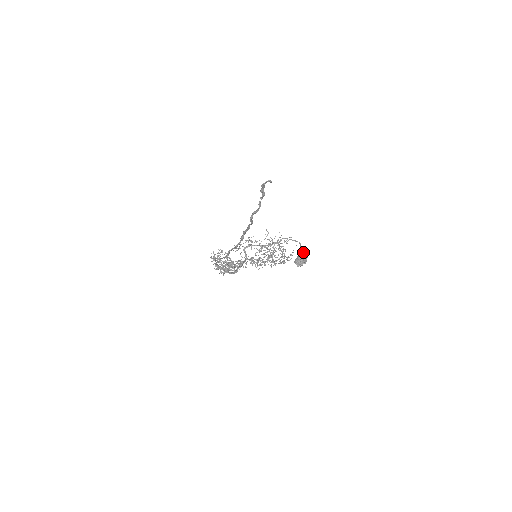
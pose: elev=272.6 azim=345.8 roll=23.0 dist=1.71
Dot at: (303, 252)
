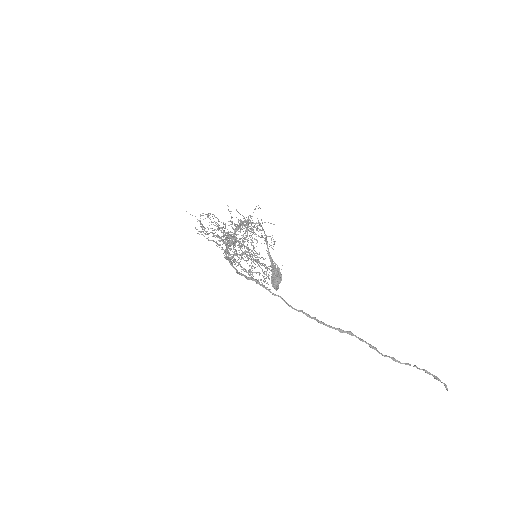
Dot at: (275, 266)
